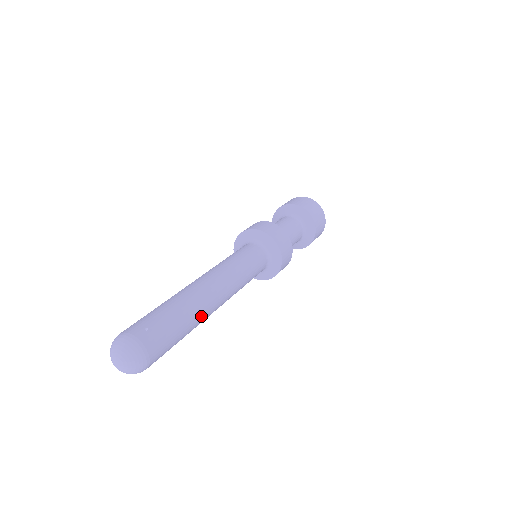
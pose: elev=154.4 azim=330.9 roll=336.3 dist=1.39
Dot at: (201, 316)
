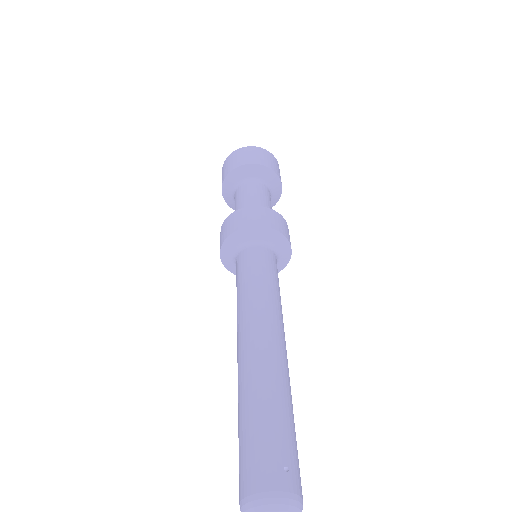
Dot at: occluded
